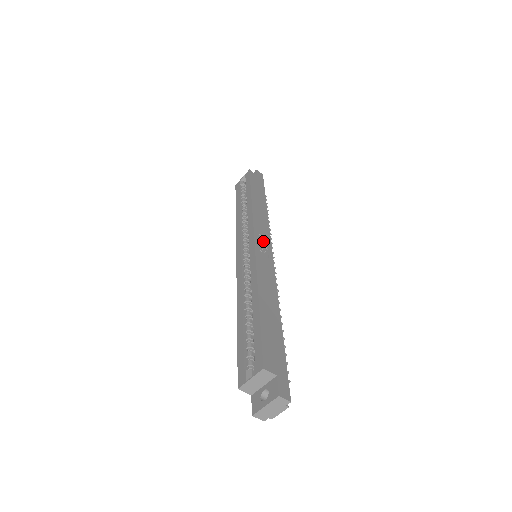
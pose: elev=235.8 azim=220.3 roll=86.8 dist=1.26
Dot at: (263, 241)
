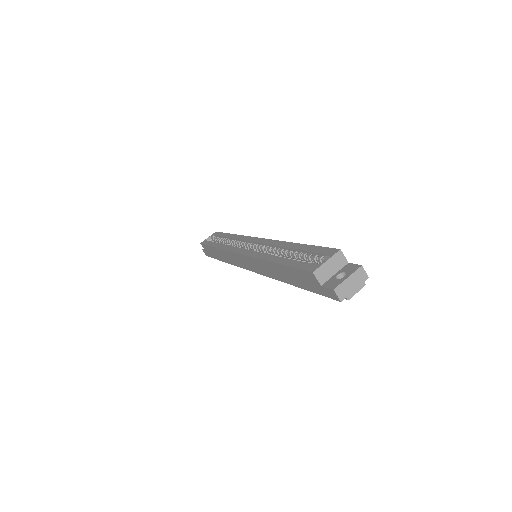
Dot at: occluded
